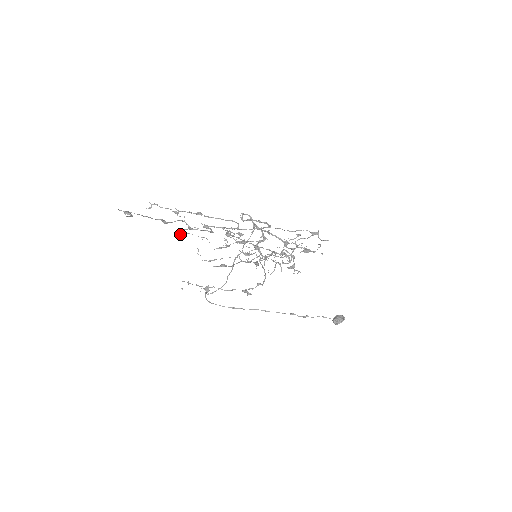
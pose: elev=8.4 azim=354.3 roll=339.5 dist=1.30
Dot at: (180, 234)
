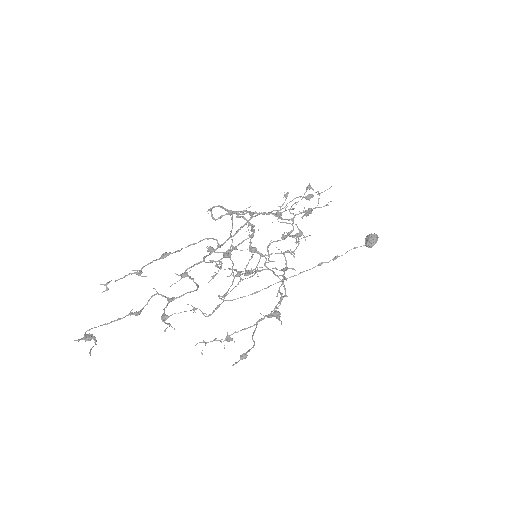
Dot at: occluded
